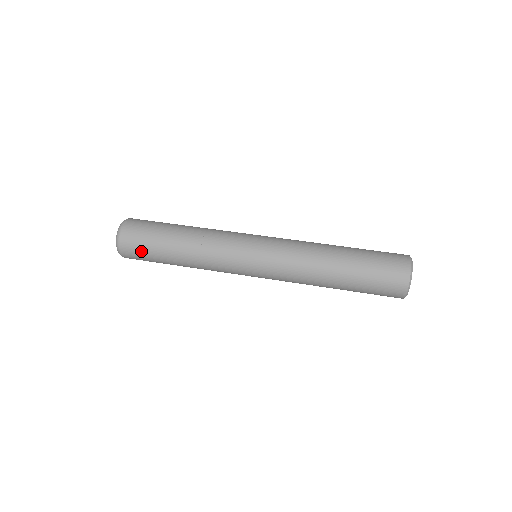
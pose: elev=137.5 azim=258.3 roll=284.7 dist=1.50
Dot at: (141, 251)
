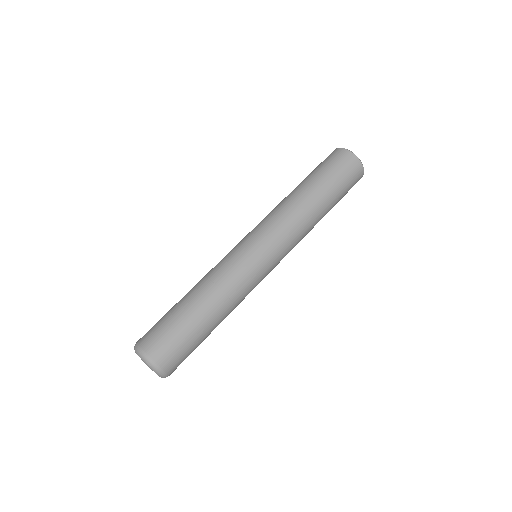
Dot at: (182, 350)
